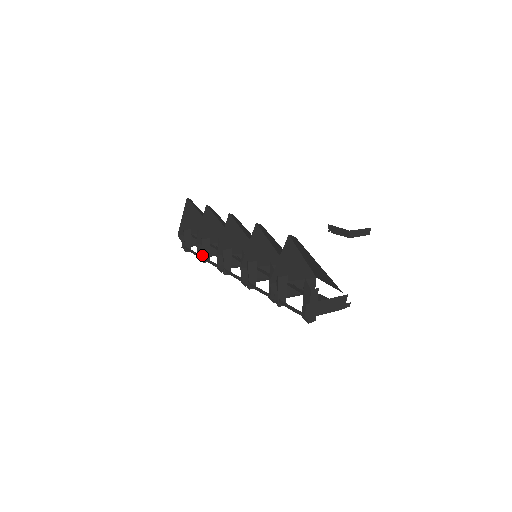
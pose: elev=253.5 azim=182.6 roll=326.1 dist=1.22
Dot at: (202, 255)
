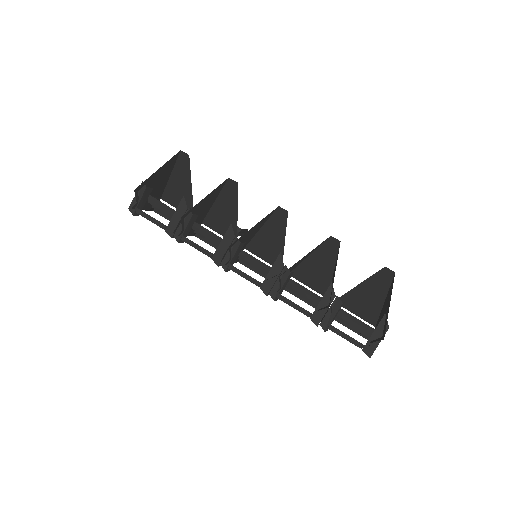
Dot at: (181, 233)
